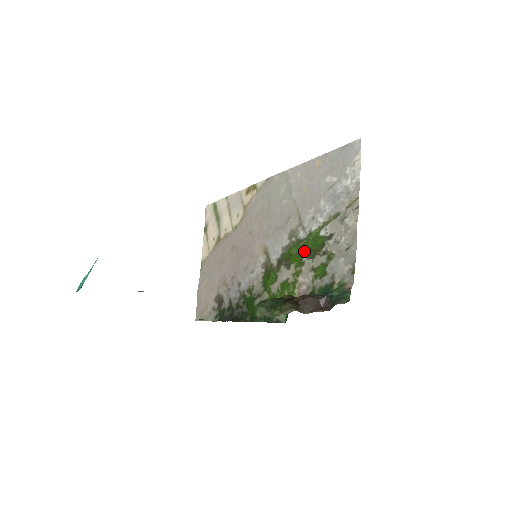
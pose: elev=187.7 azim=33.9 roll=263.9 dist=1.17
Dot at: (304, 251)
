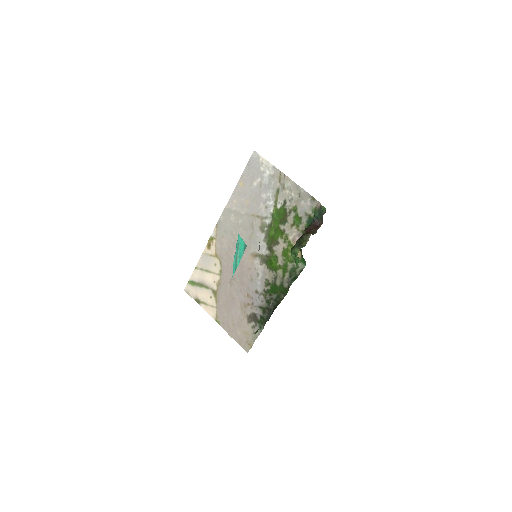
Dot at: (278, 225)
